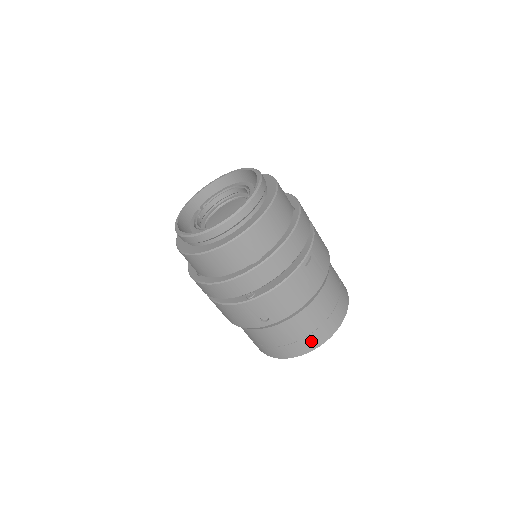
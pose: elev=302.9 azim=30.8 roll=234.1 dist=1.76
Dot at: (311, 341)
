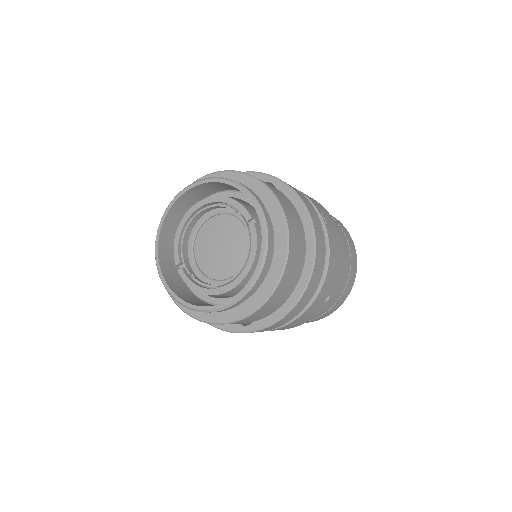
Dot at: (352, 276)
